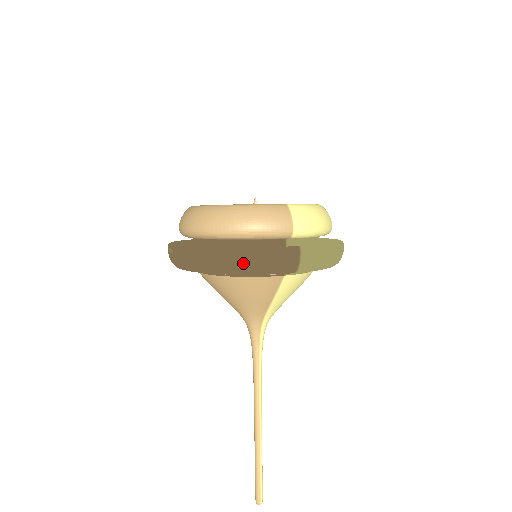
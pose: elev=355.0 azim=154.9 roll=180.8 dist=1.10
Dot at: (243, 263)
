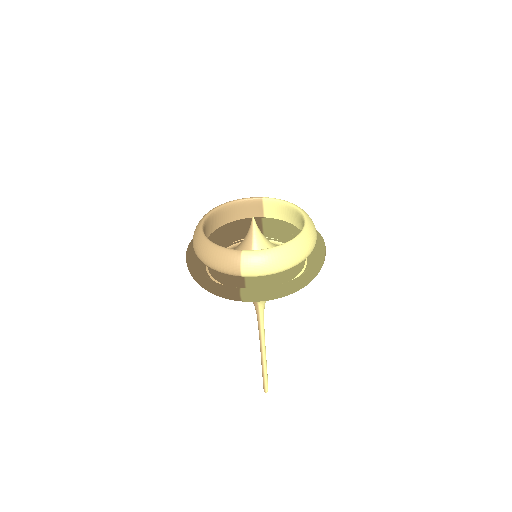
Dot at: (205, 288)
